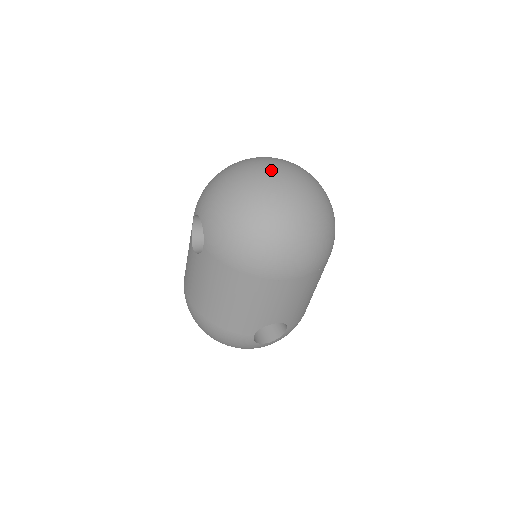
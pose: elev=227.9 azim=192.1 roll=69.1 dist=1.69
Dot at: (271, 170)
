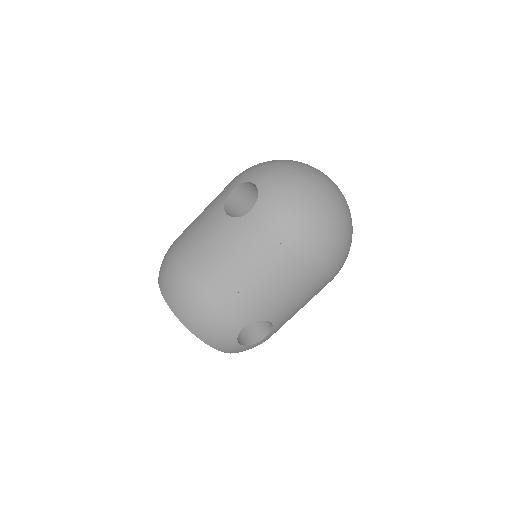
Dot at: occluded
